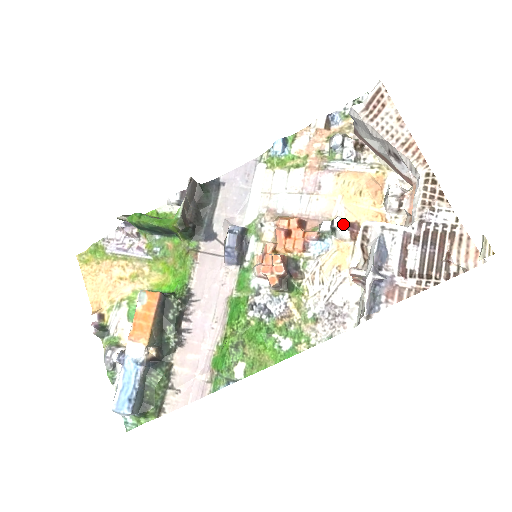
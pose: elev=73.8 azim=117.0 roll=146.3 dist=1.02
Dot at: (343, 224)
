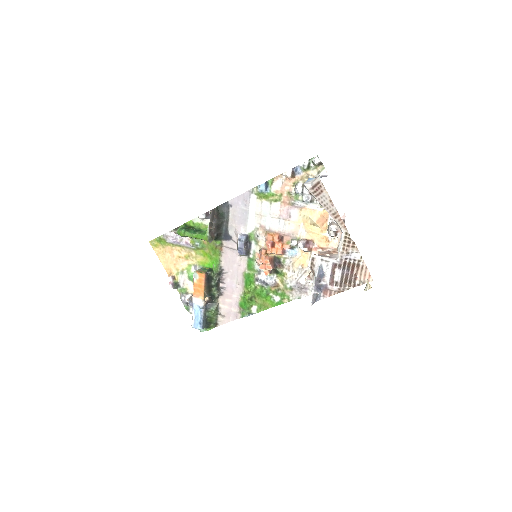
Dot at: (303, 247)
